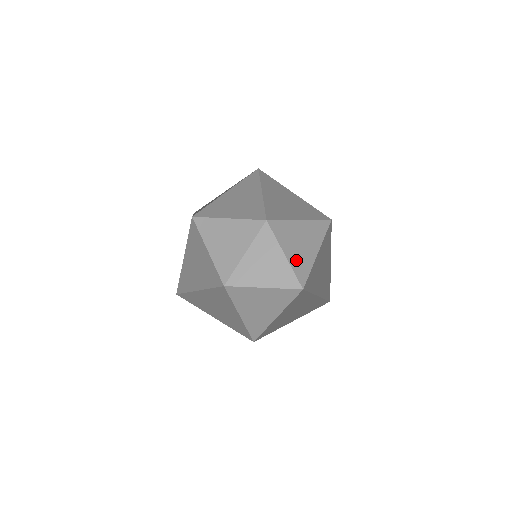
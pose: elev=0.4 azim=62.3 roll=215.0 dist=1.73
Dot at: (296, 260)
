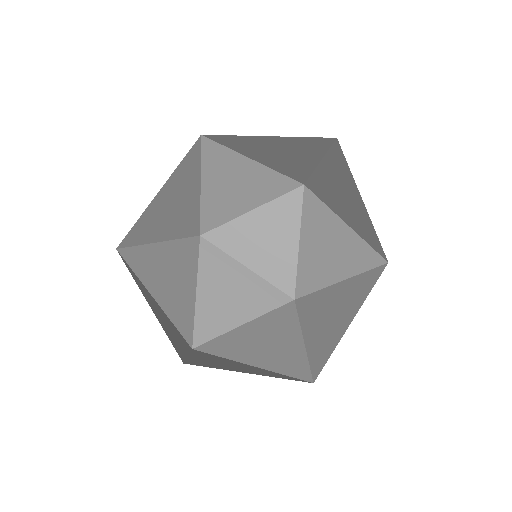
Dot at: (269, 266)
